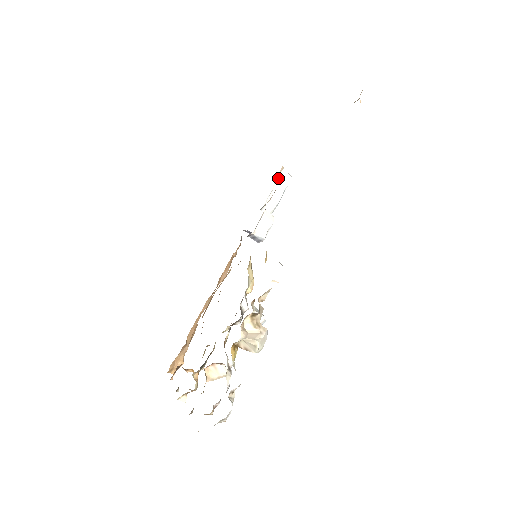
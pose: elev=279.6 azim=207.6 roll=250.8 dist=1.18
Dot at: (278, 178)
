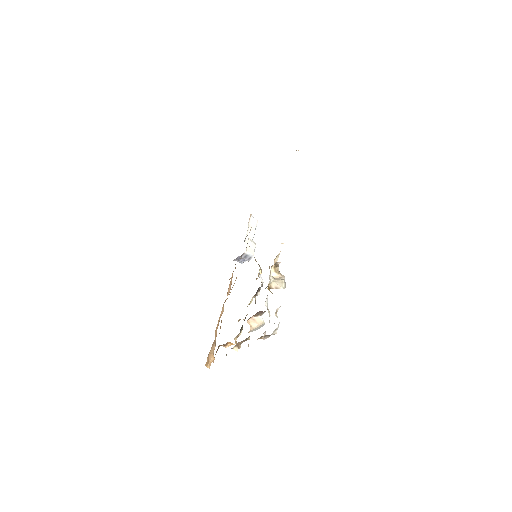
Dot at: (250, 221)
